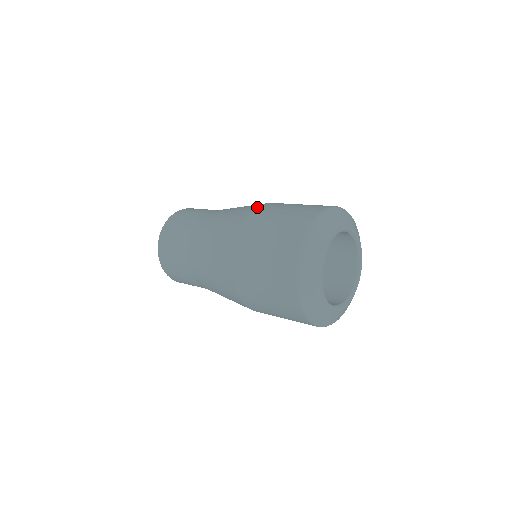
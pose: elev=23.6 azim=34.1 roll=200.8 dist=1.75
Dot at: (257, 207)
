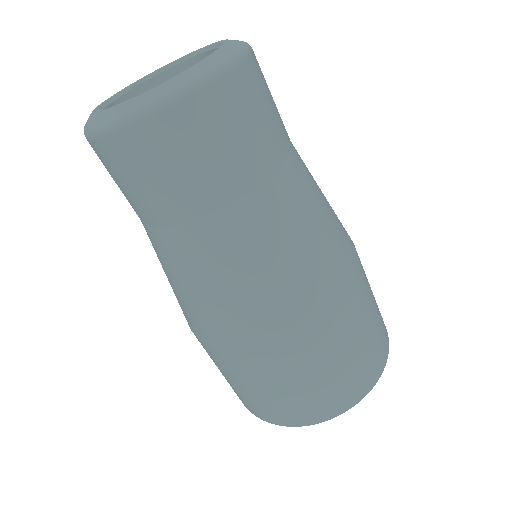
Dot at: (348, 285)
